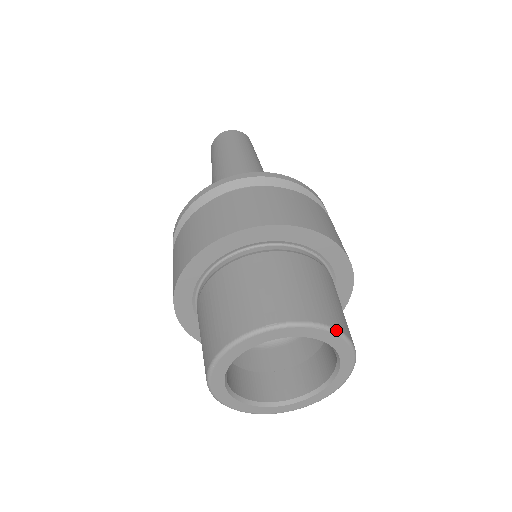
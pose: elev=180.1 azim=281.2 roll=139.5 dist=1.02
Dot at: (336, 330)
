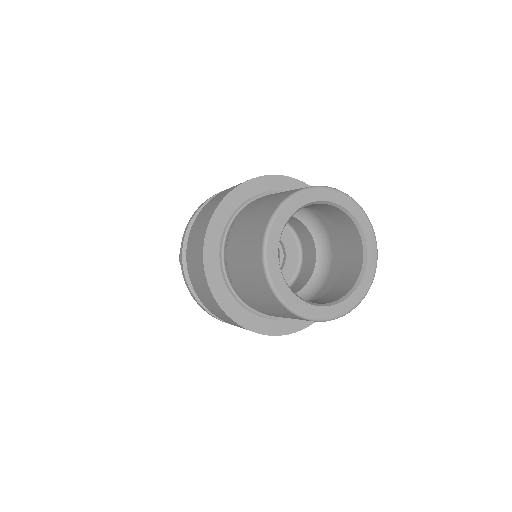
Dot at: occluded
